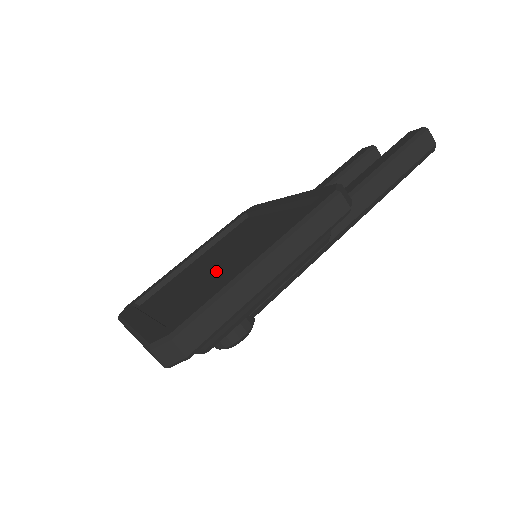
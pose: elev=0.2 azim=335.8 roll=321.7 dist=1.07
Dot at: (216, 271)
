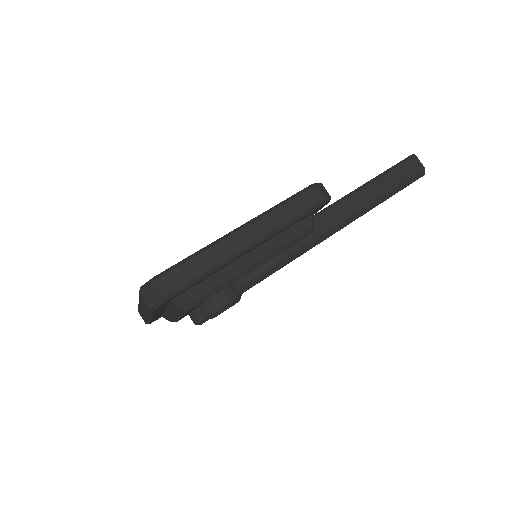
Dot at: occluded
